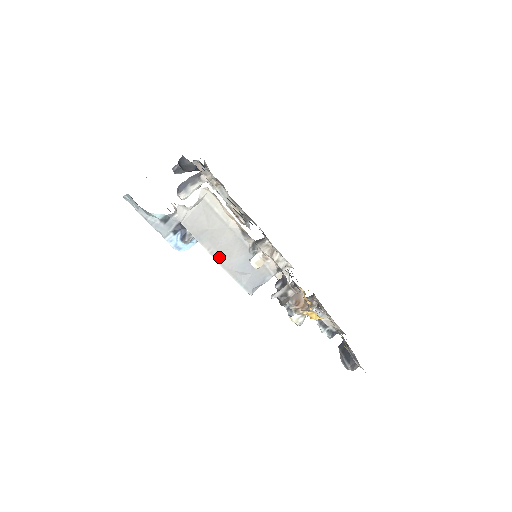
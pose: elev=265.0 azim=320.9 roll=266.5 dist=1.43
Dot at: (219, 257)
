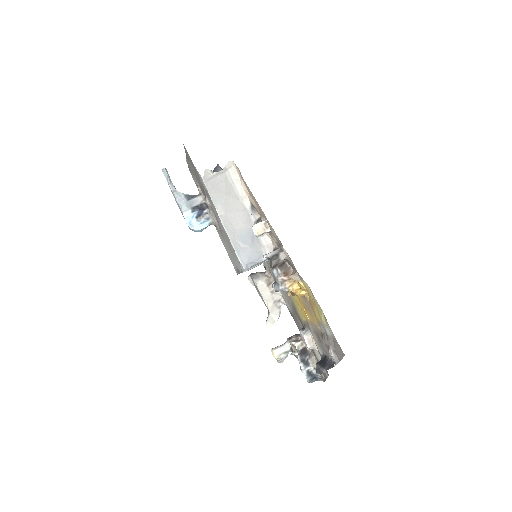
Dot at: (226, 222)
